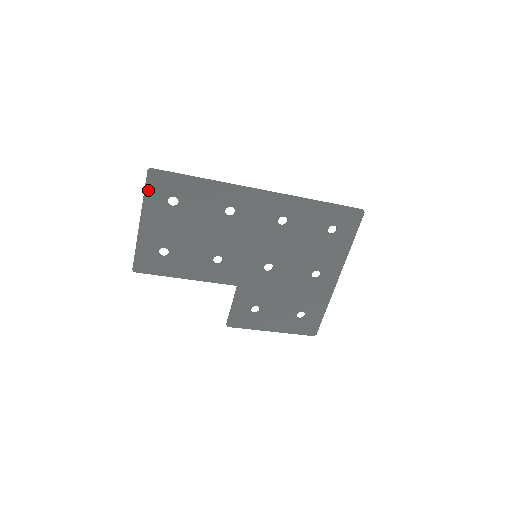
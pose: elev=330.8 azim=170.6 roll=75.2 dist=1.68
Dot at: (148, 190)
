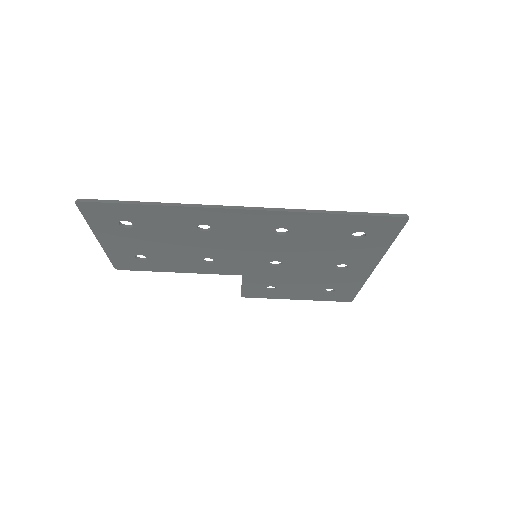
Dot at: (88, 217)
